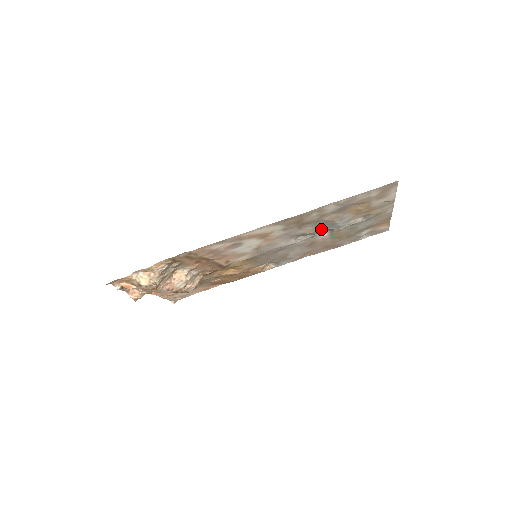
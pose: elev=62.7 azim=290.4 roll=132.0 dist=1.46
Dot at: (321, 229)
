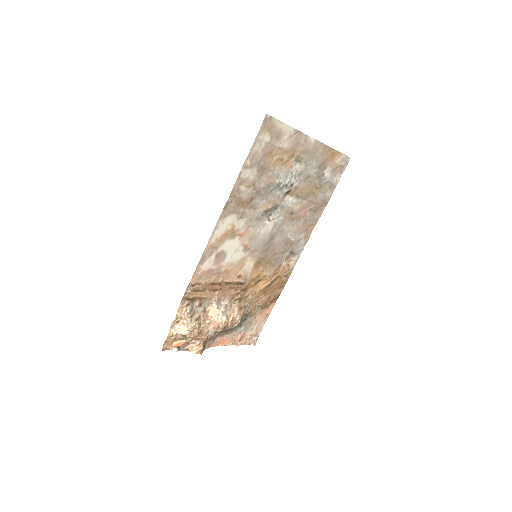
Dot at: (276, 197)
